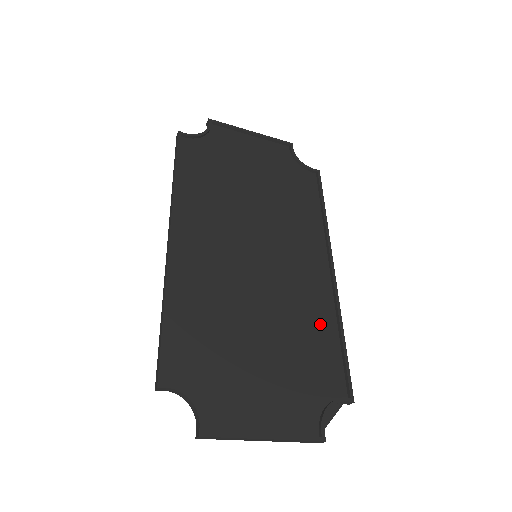
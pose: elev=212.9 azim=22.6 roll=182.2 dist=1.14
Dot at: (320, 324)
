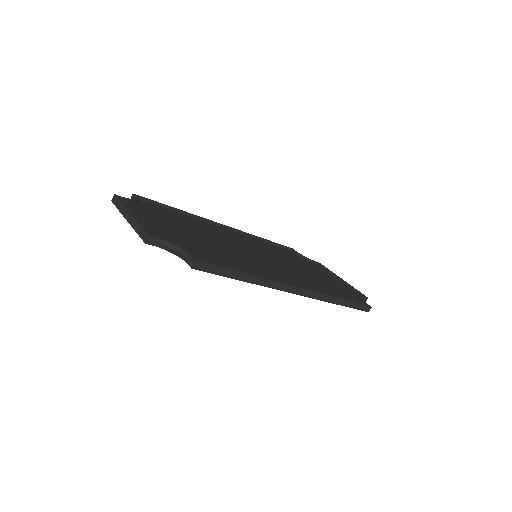
Dot at: (243, 268)
